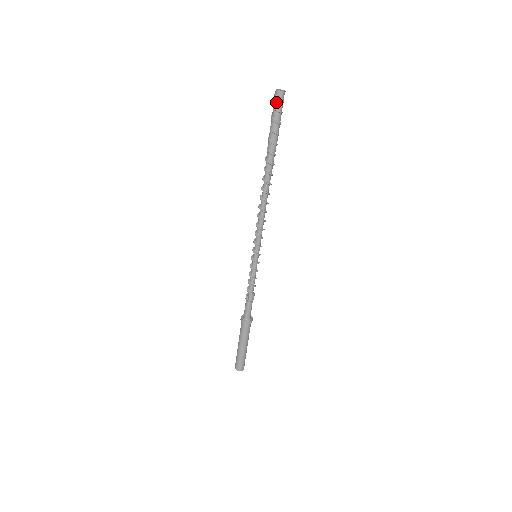
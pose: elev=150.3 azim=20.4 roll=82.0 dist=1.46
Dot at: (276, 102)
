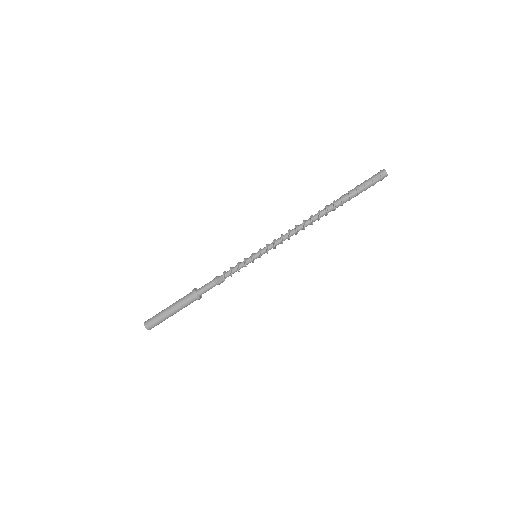
Dot at: (378, 177)
